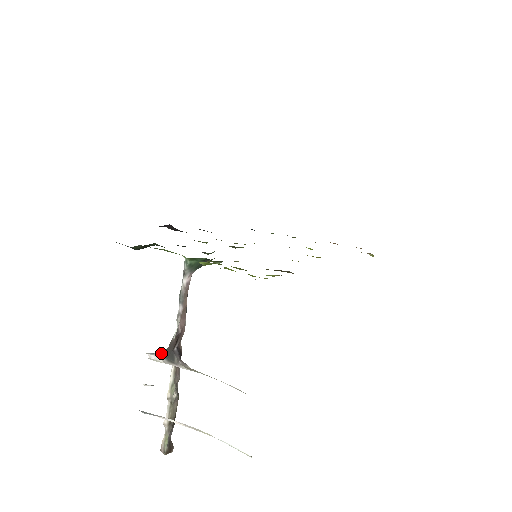
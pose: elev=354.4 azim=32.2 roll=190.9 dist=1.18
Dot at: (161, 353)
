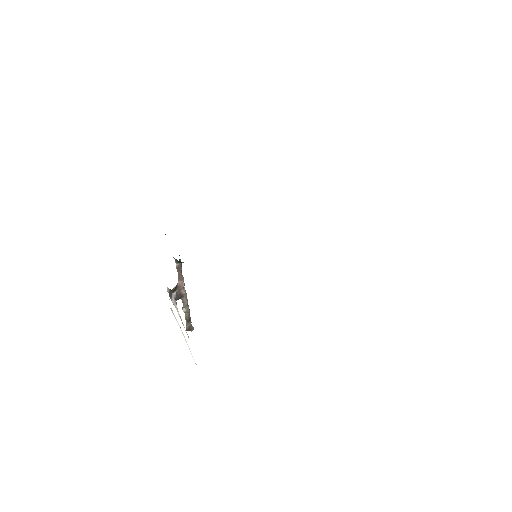
Dot at: (169, 291)
